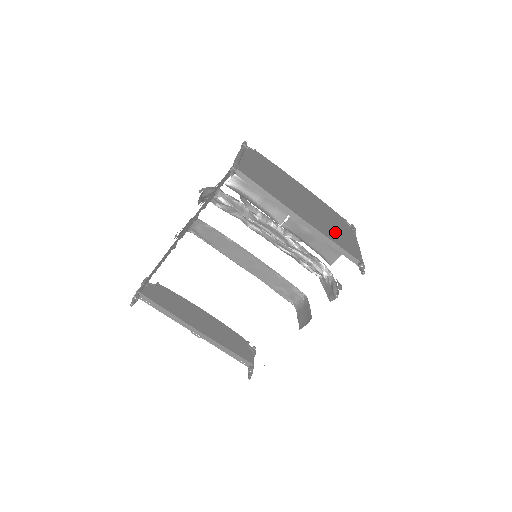
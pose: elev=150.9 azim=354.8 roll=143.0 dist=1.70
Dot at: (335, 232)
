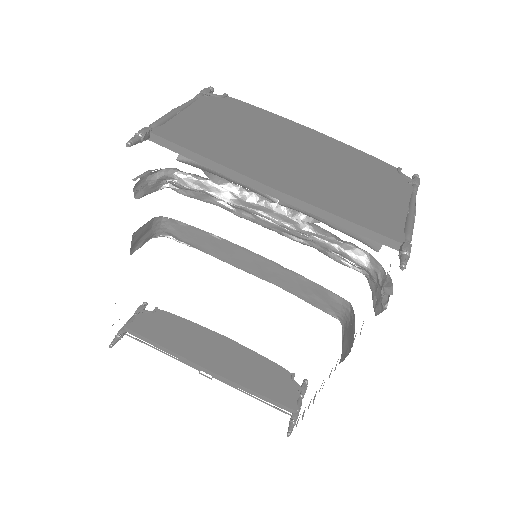
Dot at: (357, 197)
